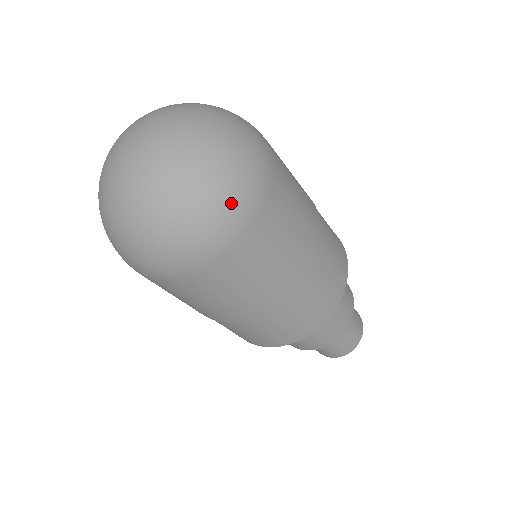
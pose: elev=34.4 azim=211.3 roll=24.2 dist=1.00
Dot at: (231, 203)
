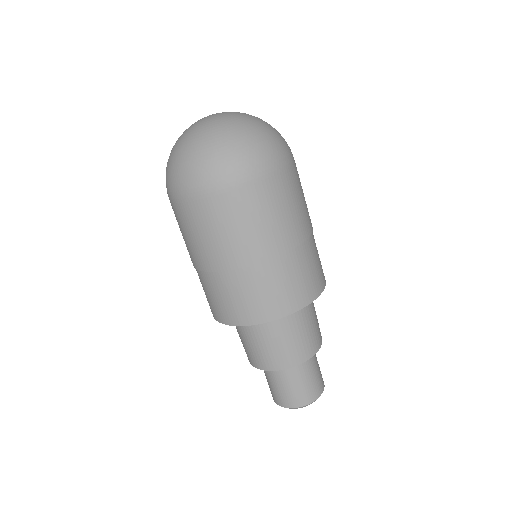
Dot at: (264, 153)
